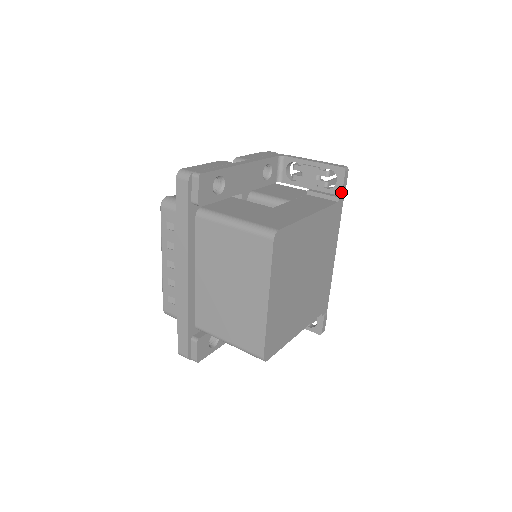
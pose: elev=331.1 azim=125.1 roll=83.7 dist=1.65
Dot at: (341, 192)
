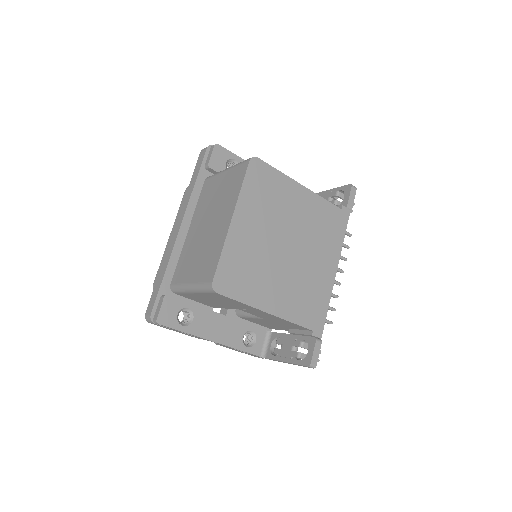
Dot at: (346, 204)
